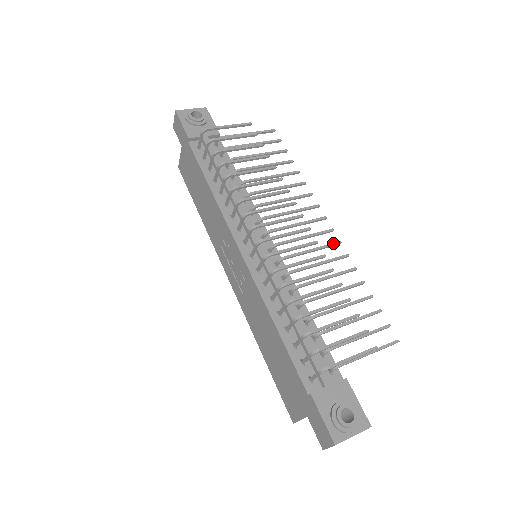
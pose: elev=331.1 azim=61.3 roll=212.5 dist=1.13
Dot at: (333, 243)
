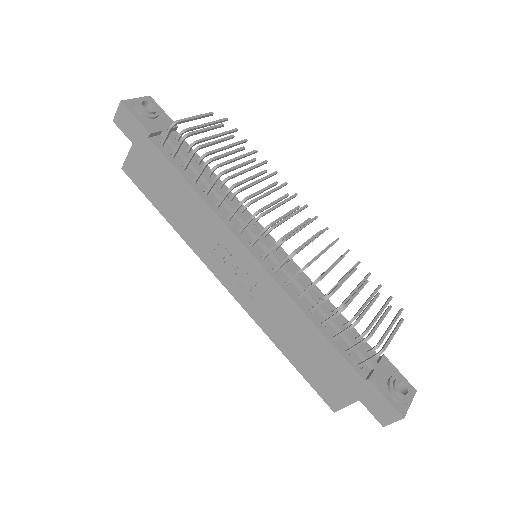
Dot at: (324, 230)
